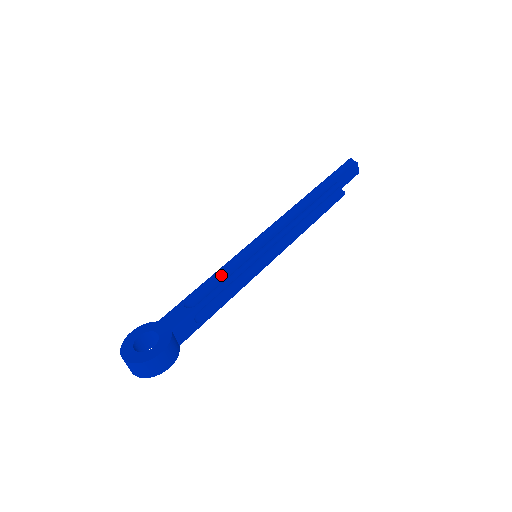
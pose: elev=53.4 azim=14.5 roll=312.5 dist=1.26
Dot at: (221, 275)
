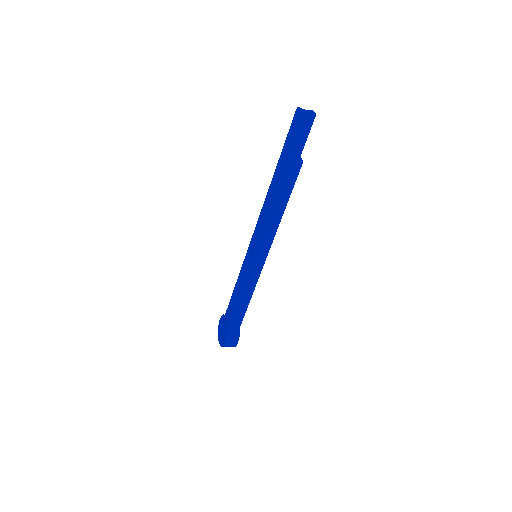
Dot at: (241, 279)
